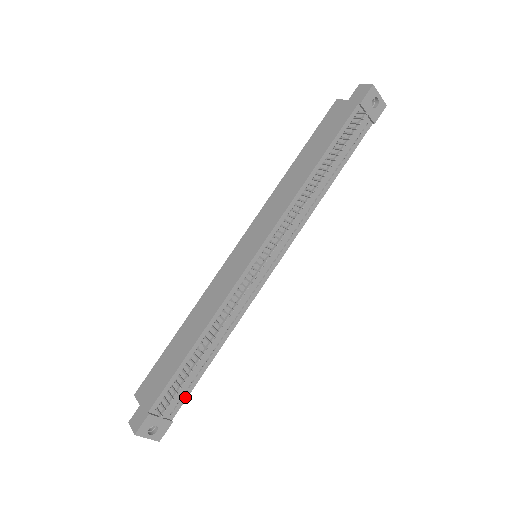
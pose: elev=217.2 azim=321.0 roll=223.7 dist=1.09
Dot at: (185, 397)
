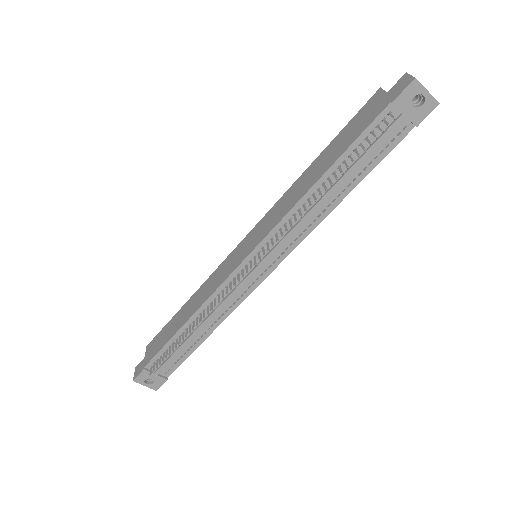
Dot at: (179, 364)
